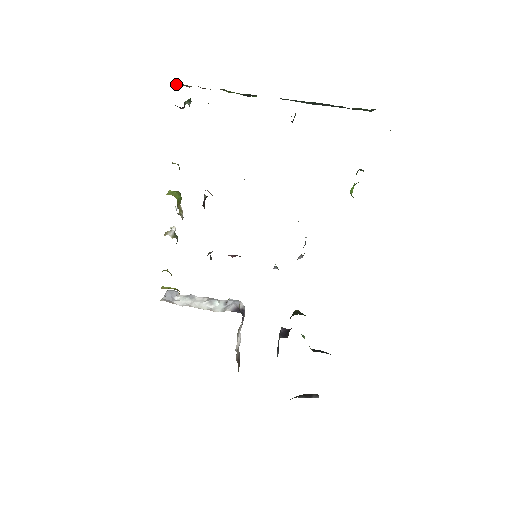
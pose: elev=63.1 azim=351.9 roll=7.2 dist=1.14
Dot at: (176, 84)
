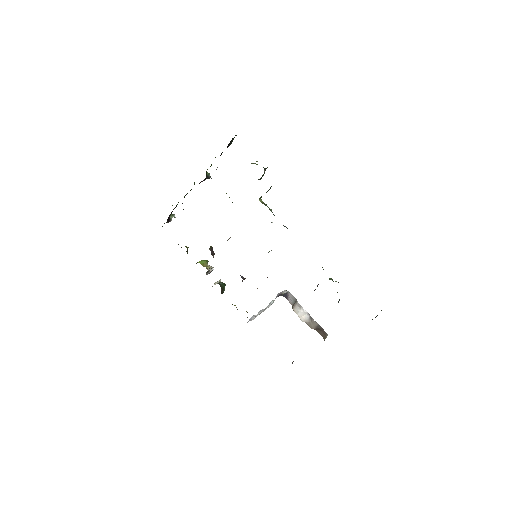
Dot at: occluded
